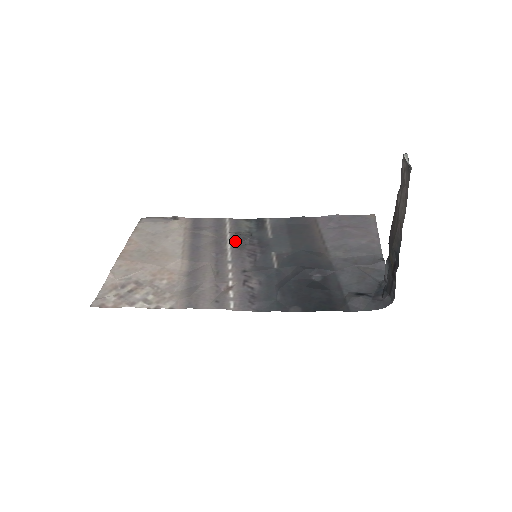
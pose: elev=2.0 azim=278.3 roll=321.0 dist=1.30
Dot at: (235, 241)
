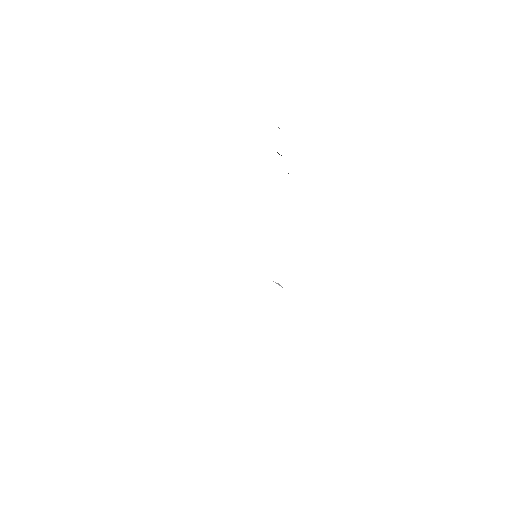
Dot at: occluded
